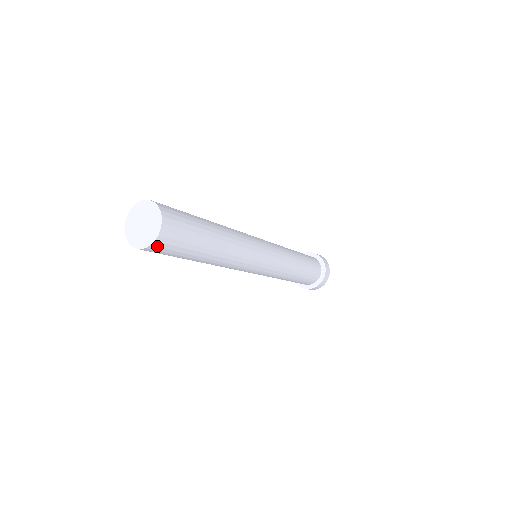
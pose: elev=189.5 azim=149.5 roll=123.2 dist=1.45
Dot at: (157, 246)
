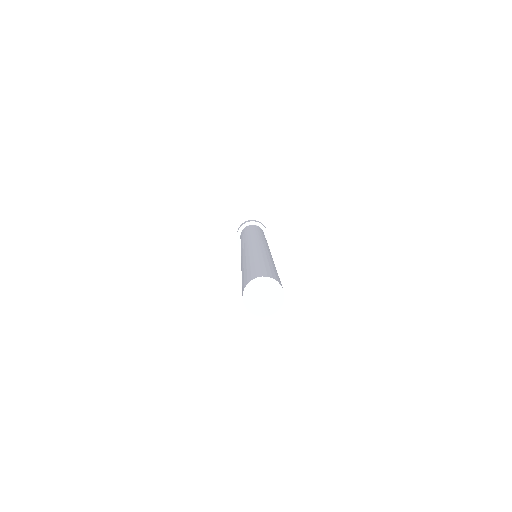
Dot at: occluded
